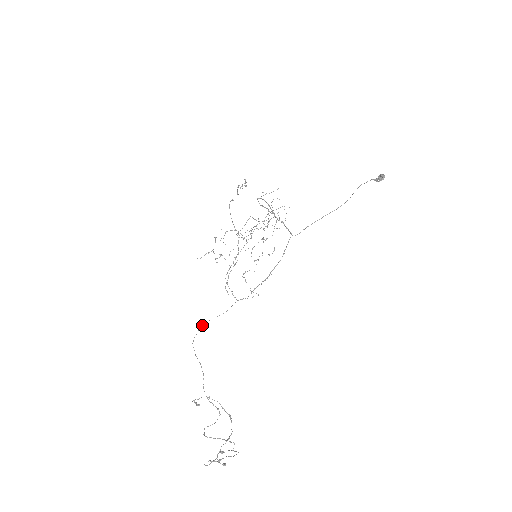
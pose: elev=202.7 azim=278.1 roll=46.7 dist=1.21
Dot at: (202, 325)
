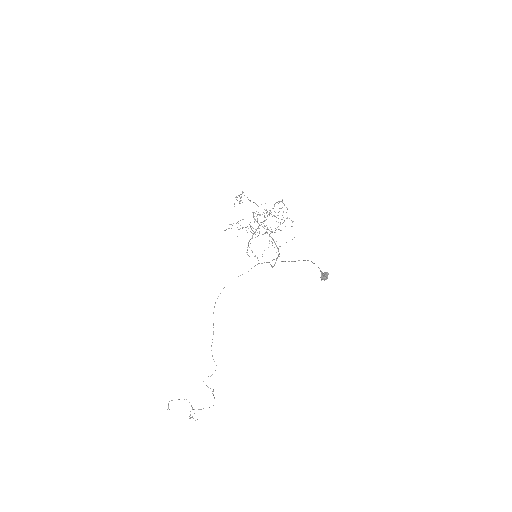
Dot at: occluded
